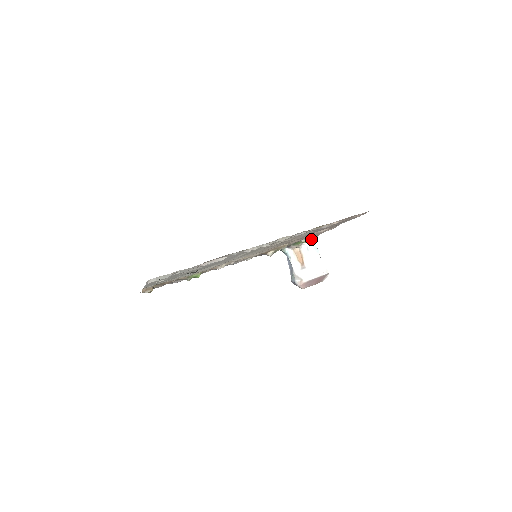
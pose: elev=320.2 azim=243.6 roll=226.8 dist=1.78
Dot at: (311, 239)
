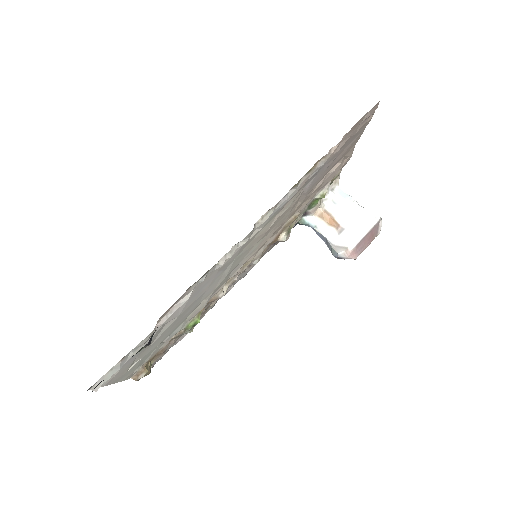
Dot at: (332, 187)
